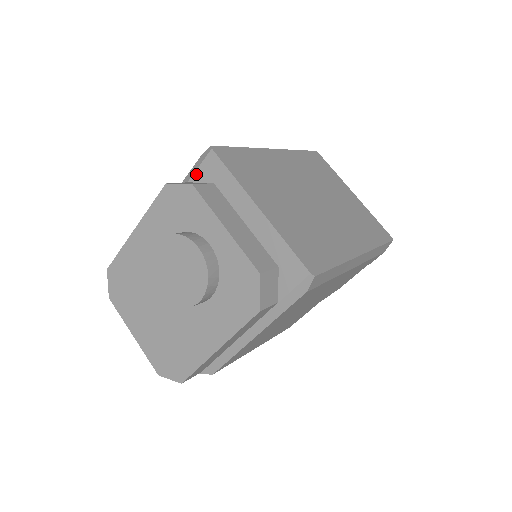
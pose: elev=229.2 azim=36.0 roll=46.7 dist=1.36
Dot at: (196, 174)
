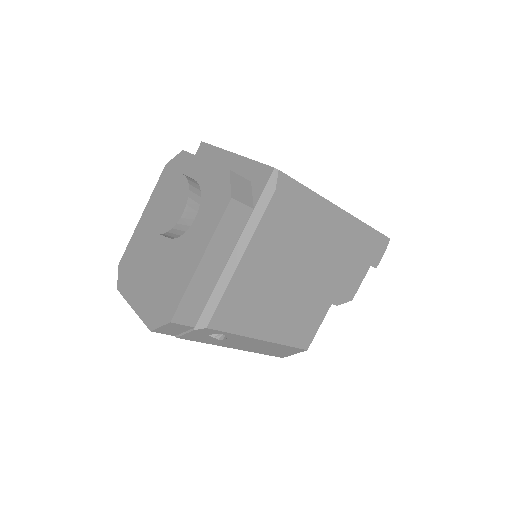
Dot at: occluded
